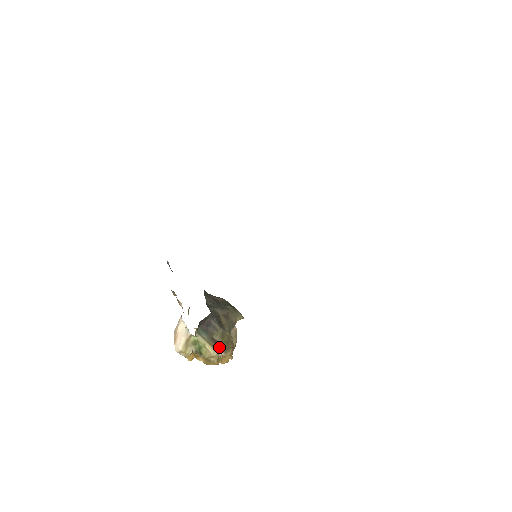
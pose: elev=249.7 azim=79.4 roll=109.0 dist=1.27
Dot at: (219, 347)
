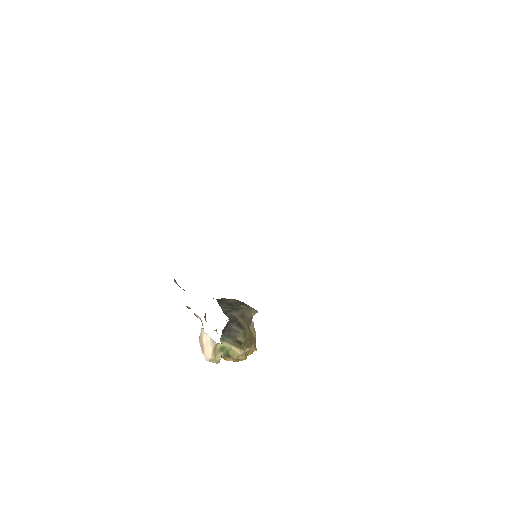
Dot at: (244, 346)
